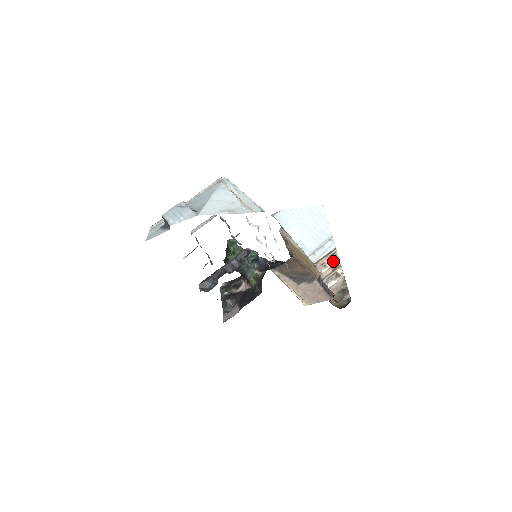
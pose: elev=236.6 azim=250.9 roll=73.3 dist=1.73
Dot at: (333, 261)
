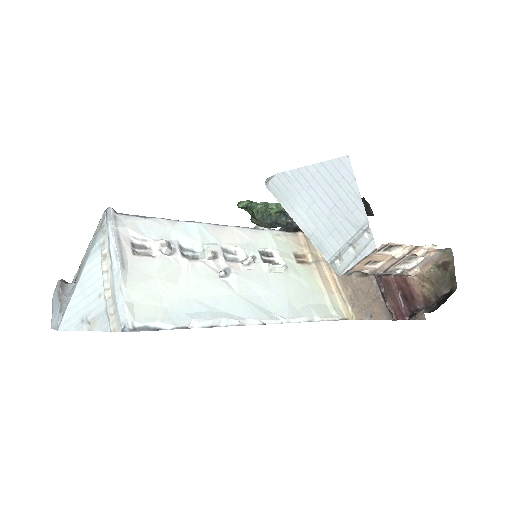
Dot at: (393, 249)
